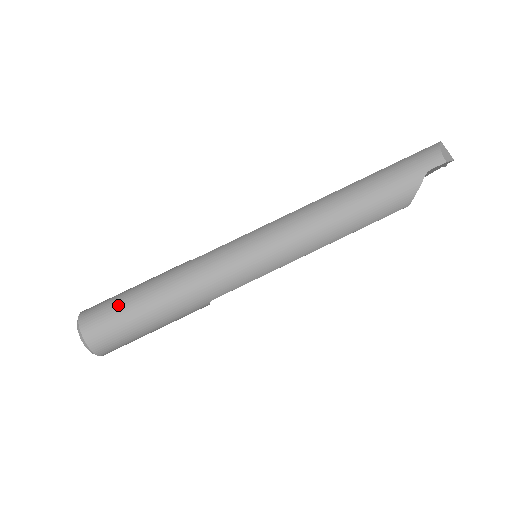
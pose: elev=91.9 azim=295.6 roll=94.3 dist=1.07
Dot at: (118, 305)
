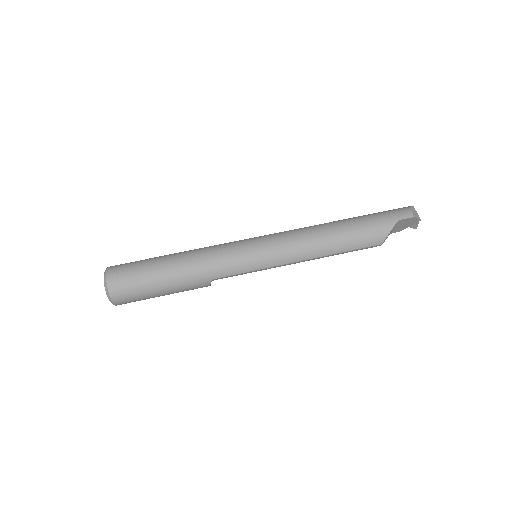
Dot at: (141, 264)
